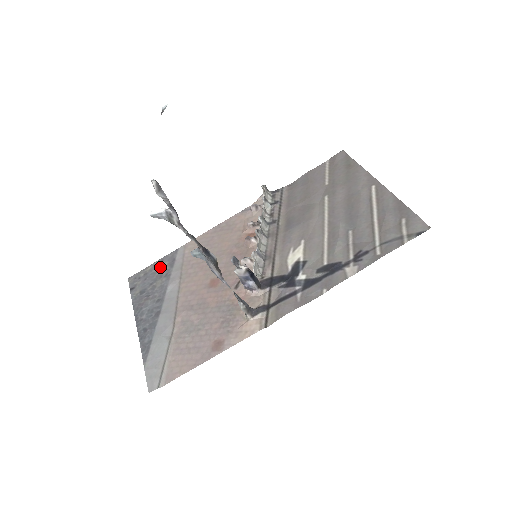
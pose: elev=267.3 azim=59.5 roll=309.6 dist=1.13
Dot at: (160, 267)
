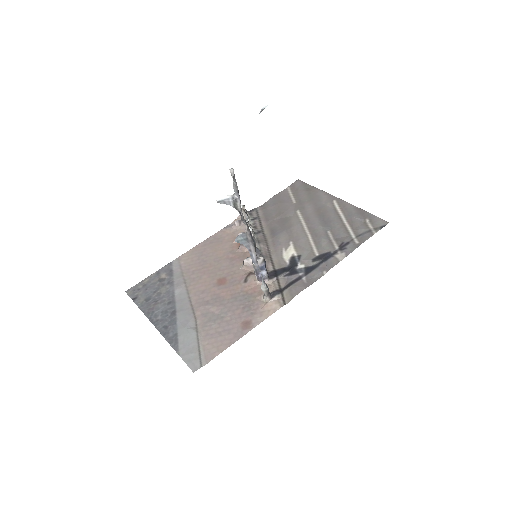
Dot at: (159, 278)
